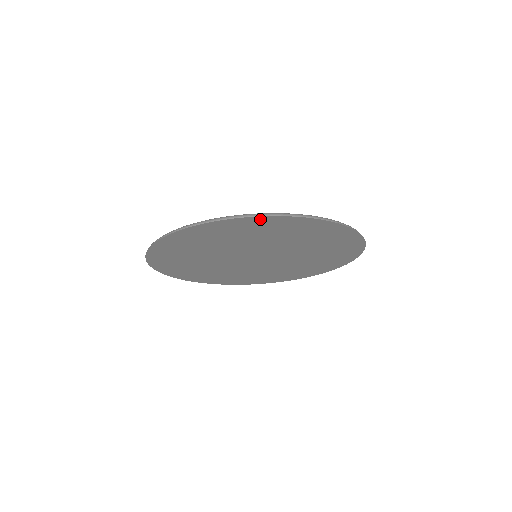
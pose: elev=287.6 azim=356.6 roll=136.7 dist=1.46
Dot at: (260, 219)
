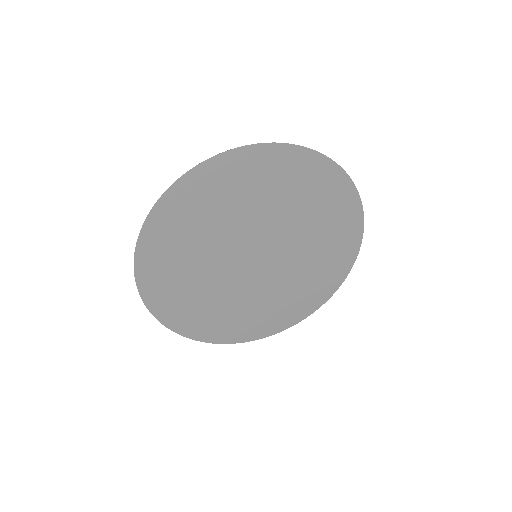
Dot at: (349, 189)
